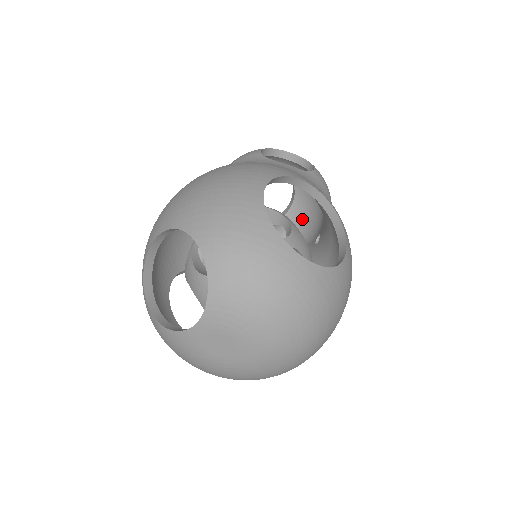
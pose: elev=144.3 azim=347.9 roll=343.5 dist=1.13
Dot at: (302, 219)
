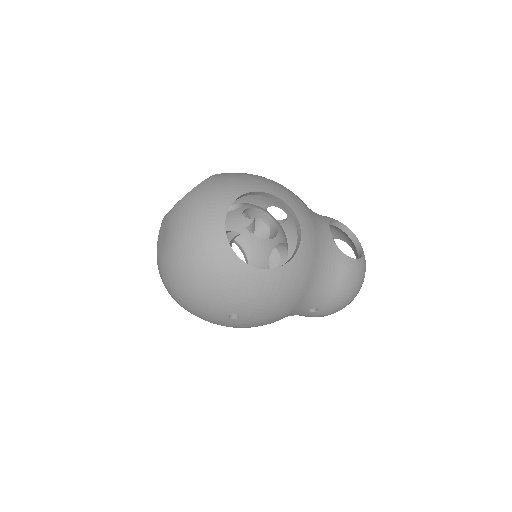
Dot at: occluded
